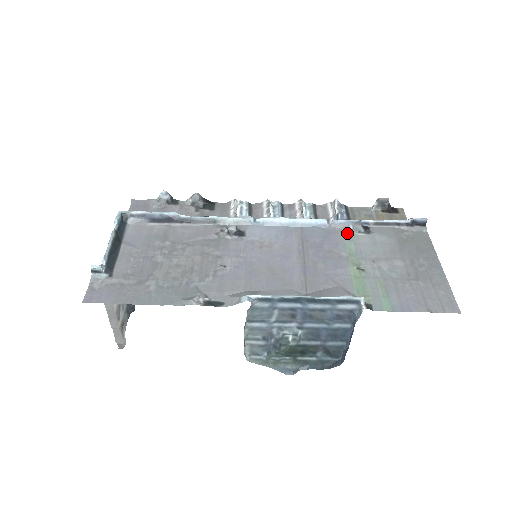
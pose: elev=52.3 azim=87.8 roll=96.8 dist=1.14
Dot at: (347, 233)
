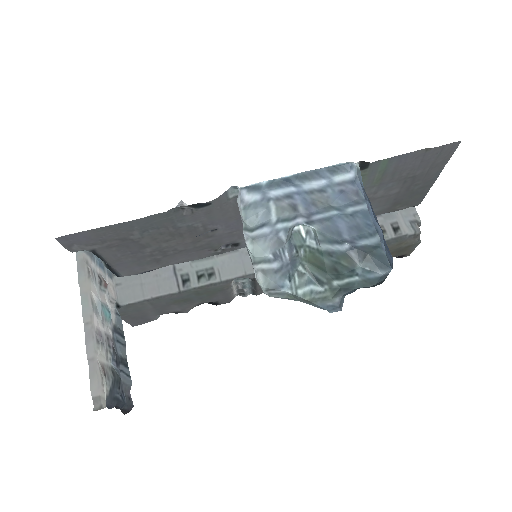
Dot at: occluded
